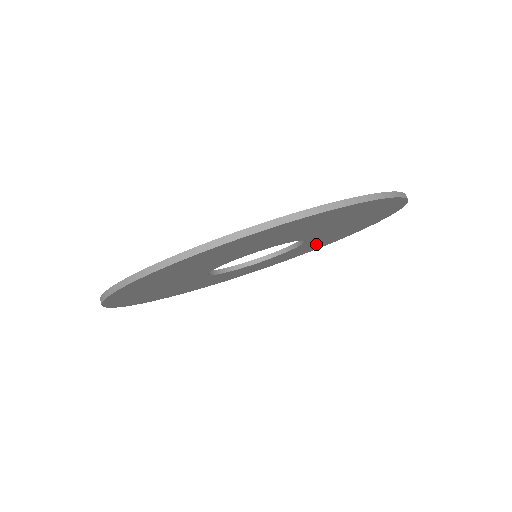
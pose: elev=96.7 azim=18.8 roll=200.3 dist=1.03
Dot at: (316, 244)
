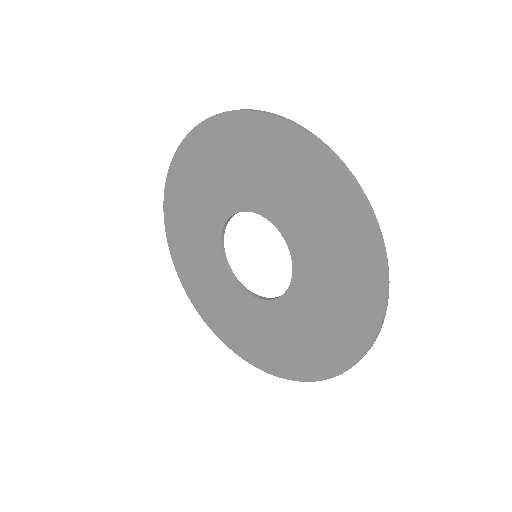
Dot at: (325, 313)
